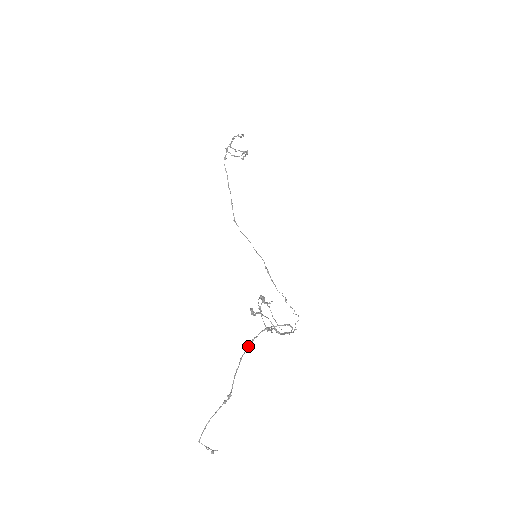
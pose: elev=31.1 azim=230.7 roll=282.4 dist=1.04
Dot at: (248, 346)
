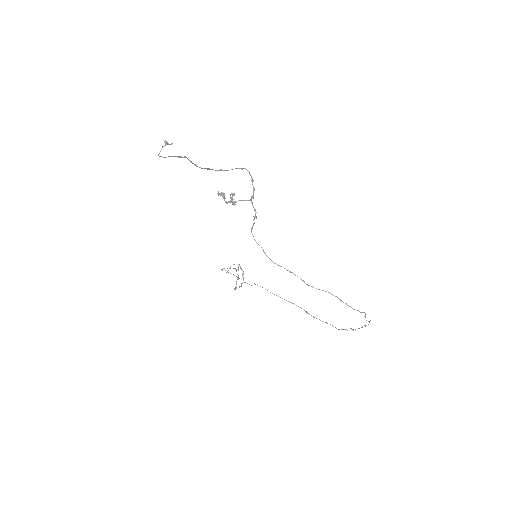
Dot at: occluded
